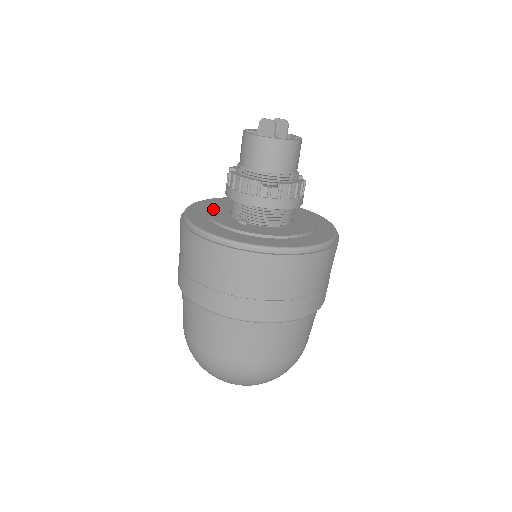
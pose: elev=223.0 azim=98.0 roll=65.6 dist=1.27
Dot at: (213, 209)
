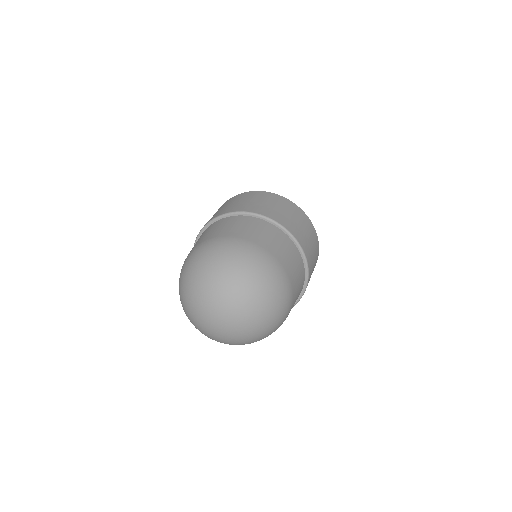
Dot at: occluded
